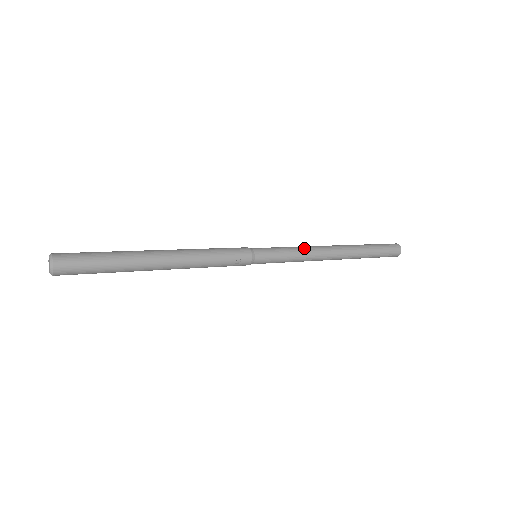
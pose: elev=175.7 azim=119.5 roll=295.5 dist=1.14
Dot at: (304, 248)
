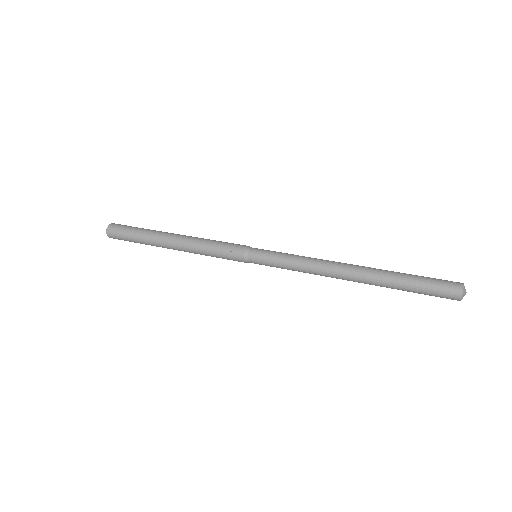
Dot at: (309, 257)
